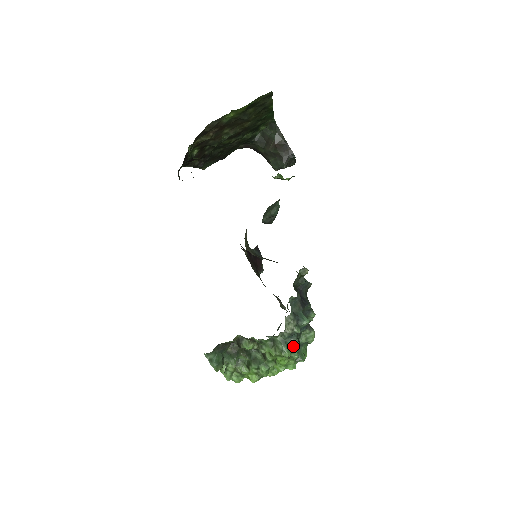
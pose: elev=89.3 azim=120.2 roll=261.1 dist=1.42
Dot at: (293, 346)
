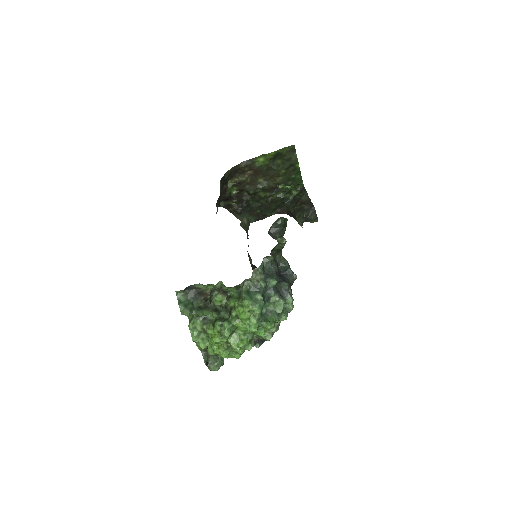
Dot at: (256, 298)
